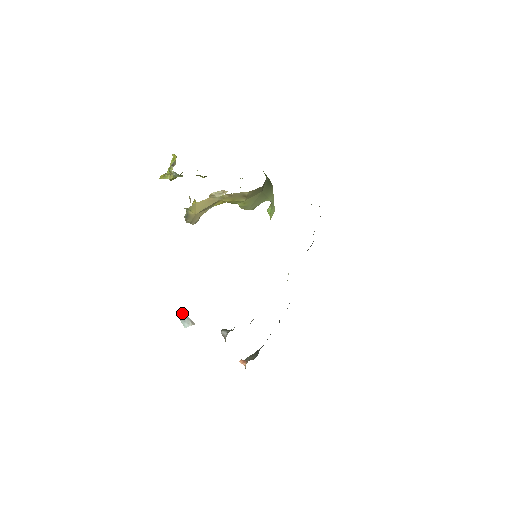
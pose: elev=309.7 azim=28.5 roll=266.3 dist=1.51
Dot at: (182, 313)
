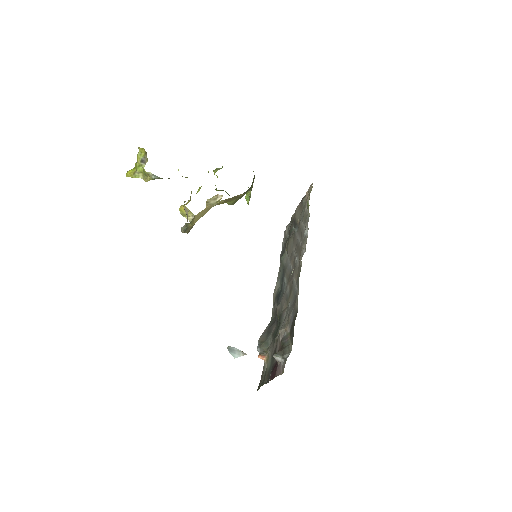
Dot at: (233, 347)
